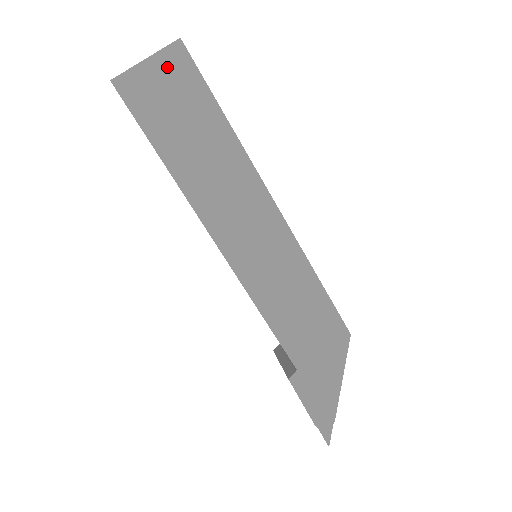
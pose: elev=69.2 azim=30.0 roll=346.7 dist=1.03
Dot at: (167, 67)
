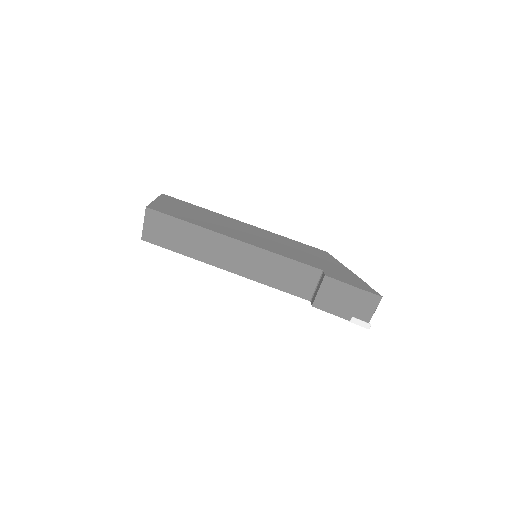
Dot at: (164, 200)
